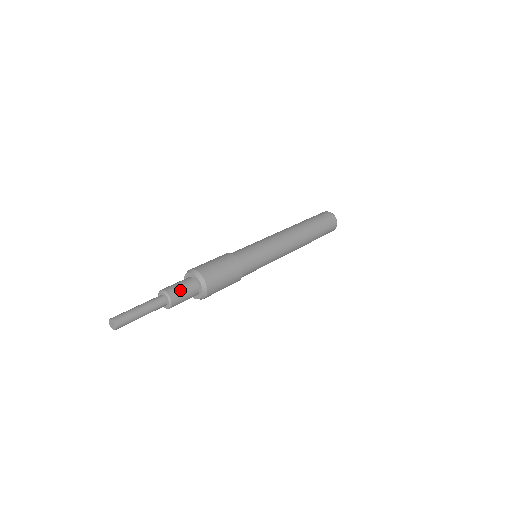
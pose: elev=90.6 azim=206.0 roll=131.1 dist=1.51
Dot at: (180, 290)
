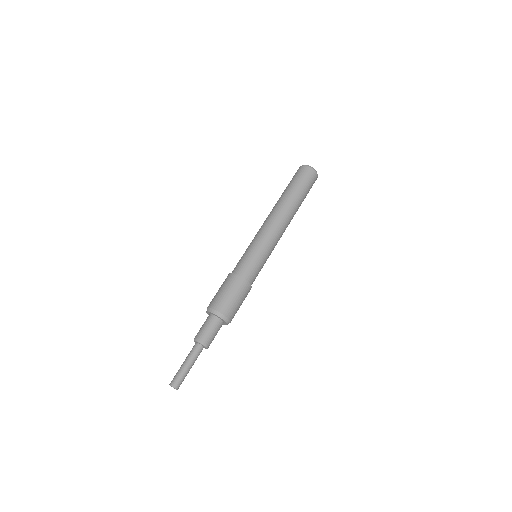
Dot at: (208, 333)
